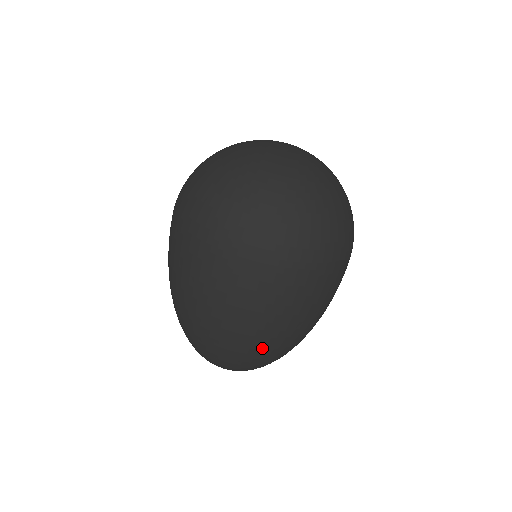
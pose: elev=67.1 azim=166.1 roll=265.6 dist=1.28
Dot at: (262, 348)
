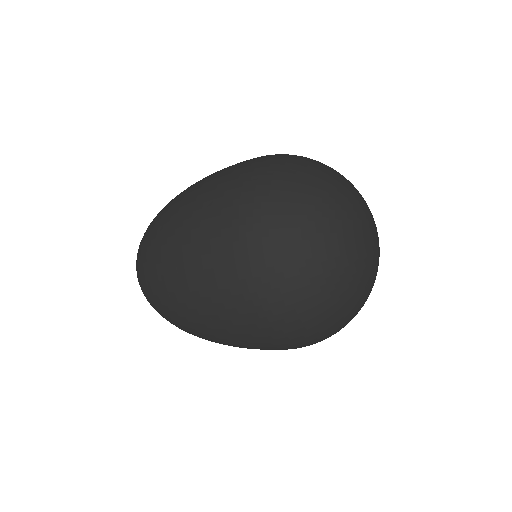
Dot at: (173, 312)
